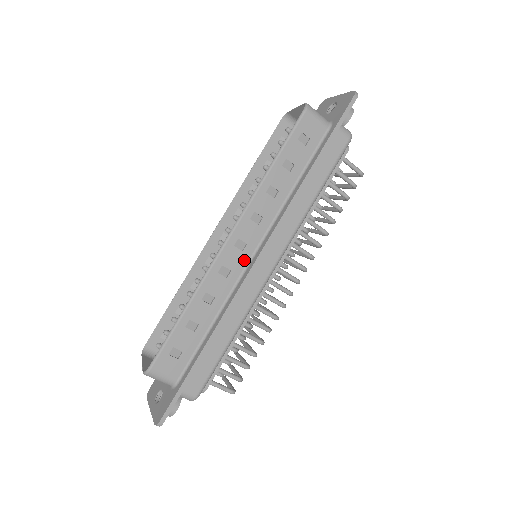
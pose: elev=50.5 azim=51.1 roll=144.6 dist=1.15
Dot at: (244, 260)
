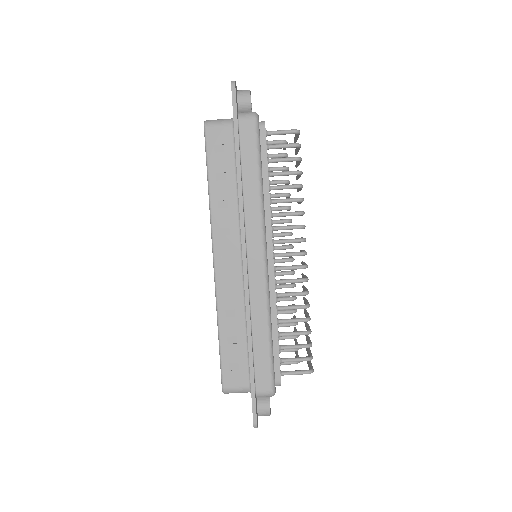
Dot at: (238, 268)
